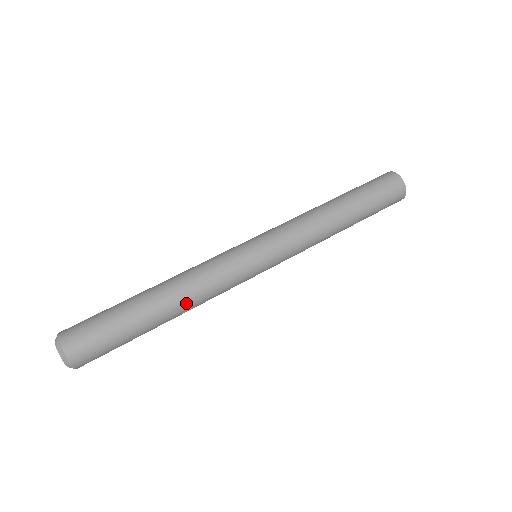
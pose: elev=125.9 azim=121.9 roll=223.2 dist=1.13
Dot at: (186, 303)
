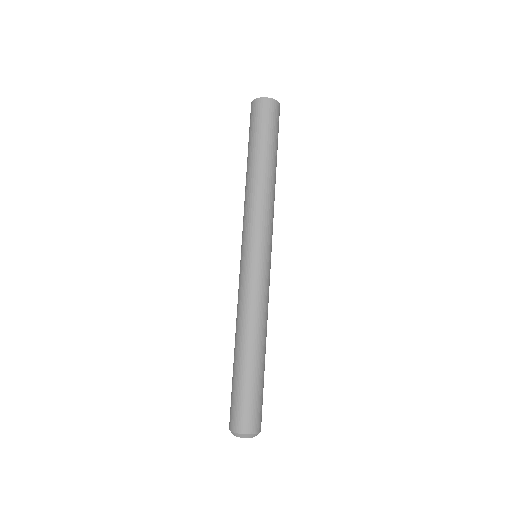
Dot at: (266, 332)
